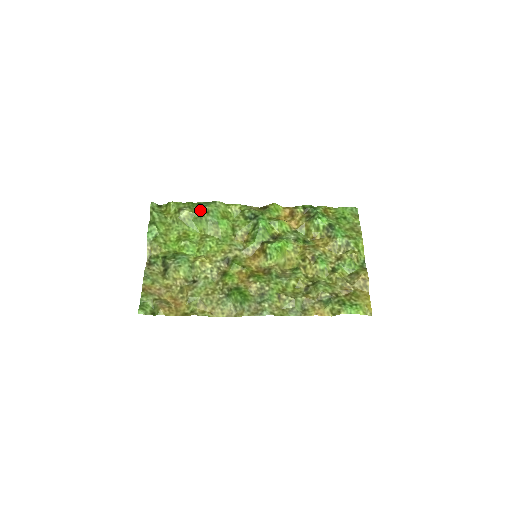
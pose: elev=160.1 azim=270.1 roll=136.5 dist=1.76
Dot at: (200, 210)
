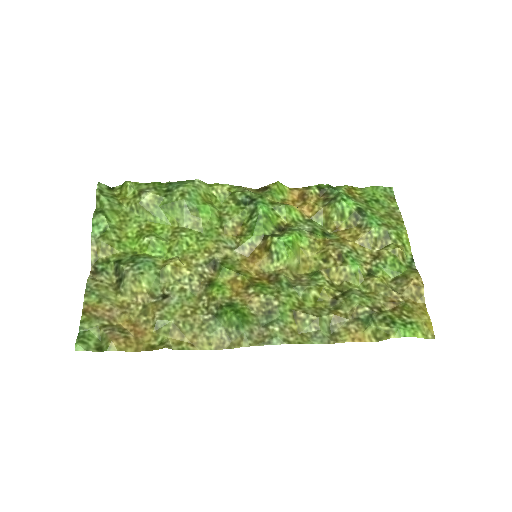
Dot at: (171, 192)
